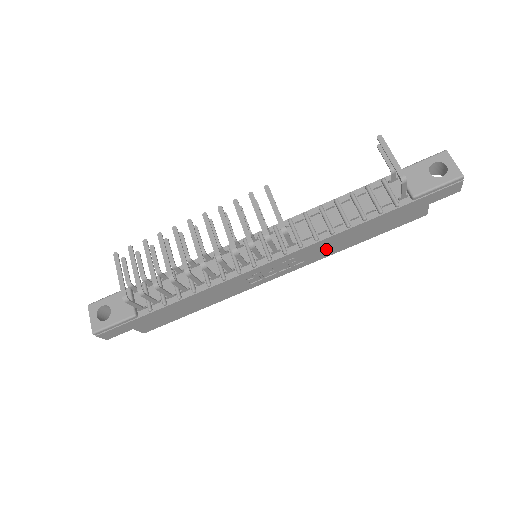
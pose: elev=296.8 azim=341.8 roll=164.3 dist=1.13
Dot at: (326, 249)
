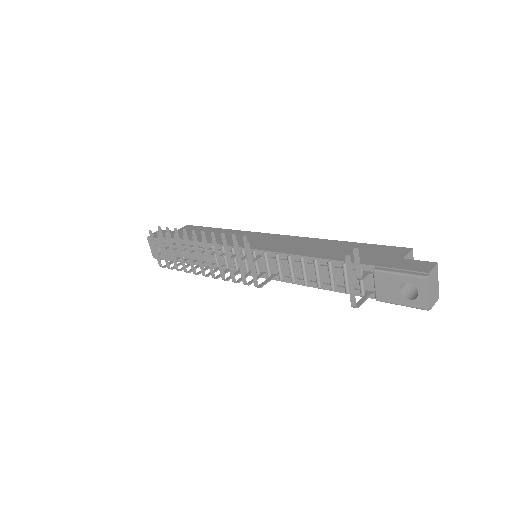
Dot at: occluded
